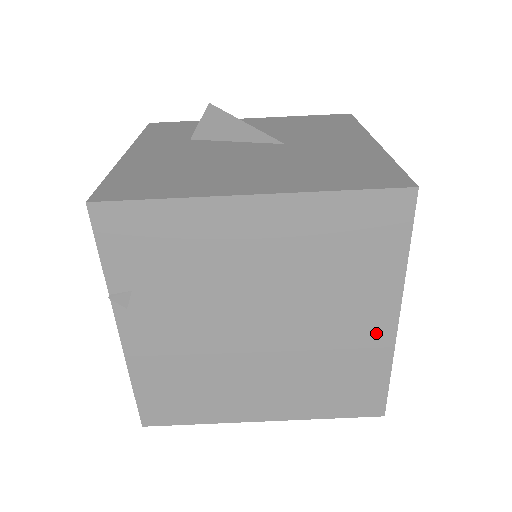
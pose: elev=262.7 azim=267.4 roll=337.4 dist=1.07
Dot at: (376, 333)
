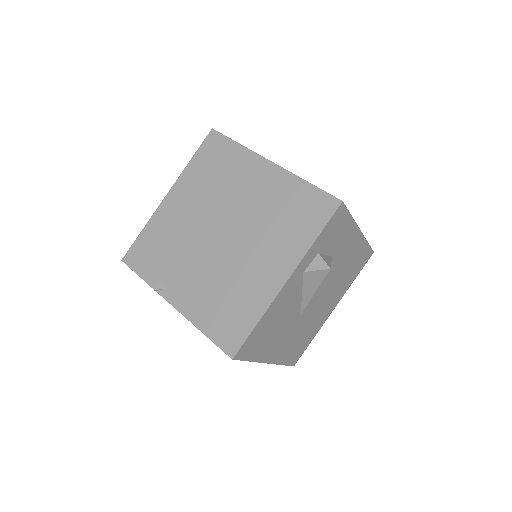
Dot at: (271, 177)
